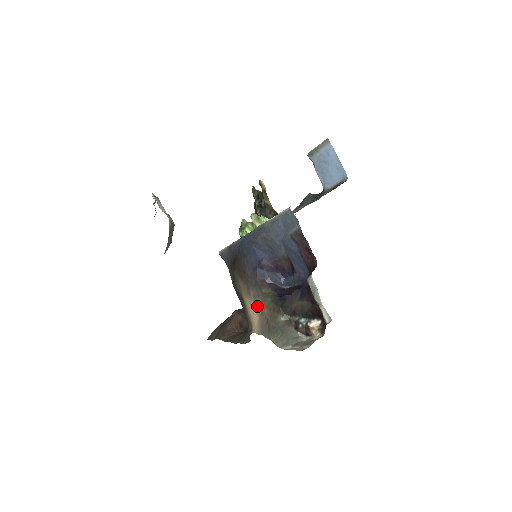
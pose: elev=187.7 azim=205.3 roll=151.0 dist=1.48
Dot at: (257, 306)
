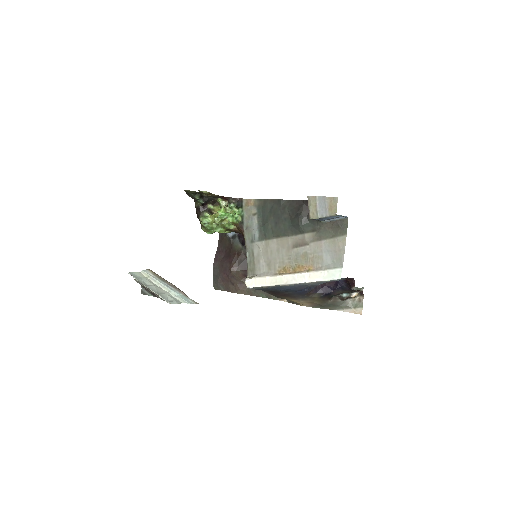
Dot at: (307, 302)
